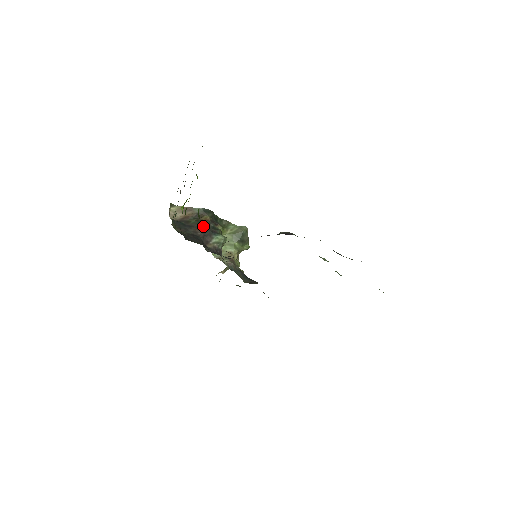
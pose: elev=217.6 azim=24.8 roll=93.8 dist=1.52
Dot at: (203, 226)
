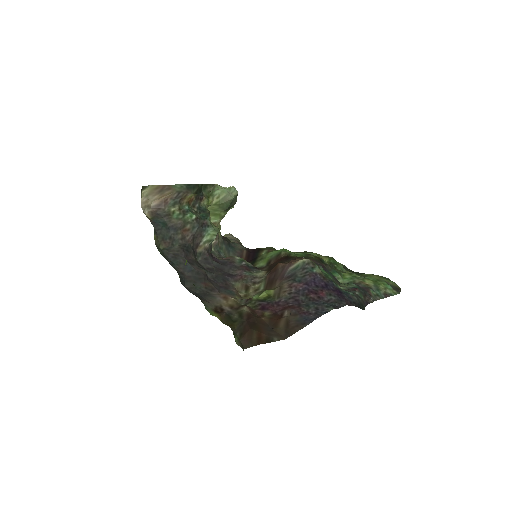
Dot at: (191, 222)
